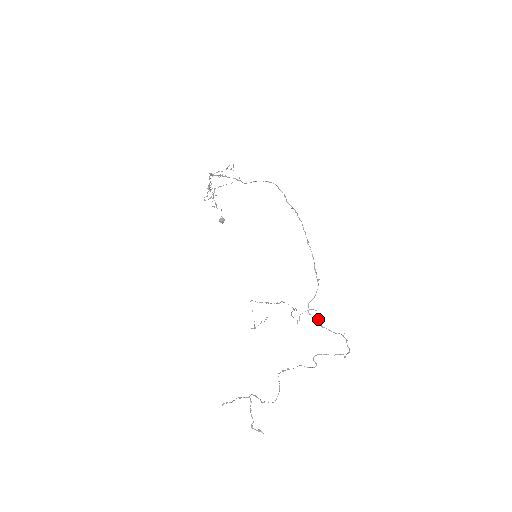
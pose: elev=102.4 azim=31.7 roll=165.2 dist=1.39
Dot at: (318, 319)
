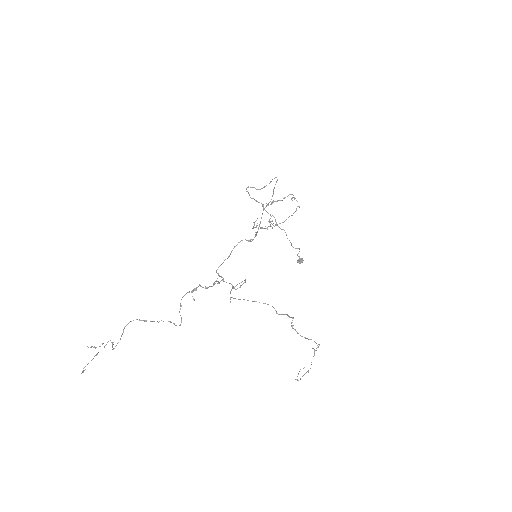
Dot at: (220, 276)
